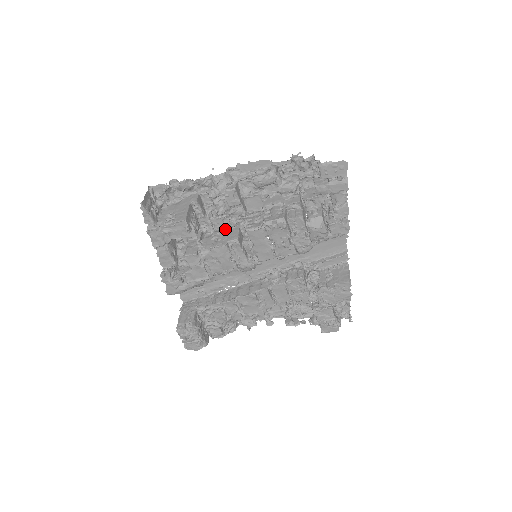
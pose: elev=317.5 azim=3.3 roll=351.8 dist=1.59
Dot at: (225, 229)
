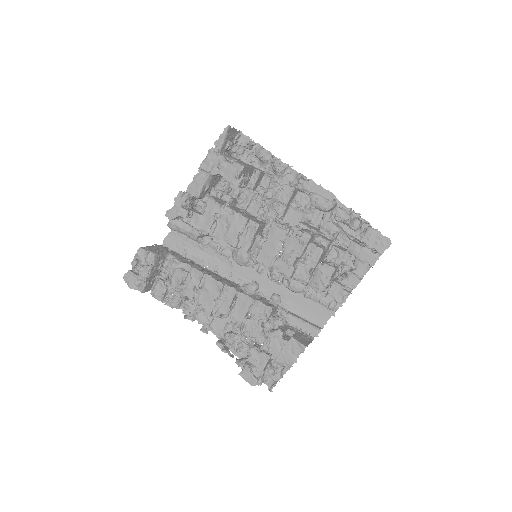
Dot at: (255, 216)
